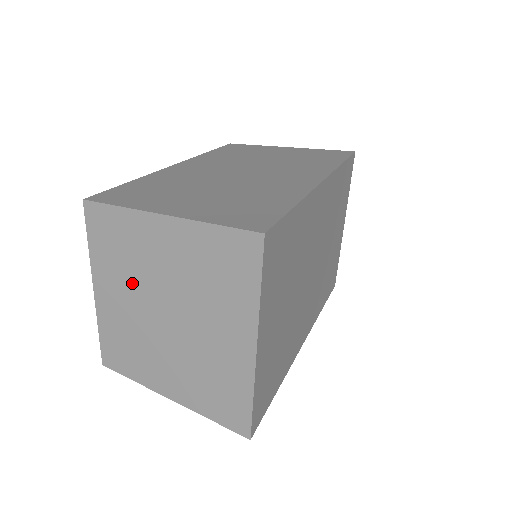
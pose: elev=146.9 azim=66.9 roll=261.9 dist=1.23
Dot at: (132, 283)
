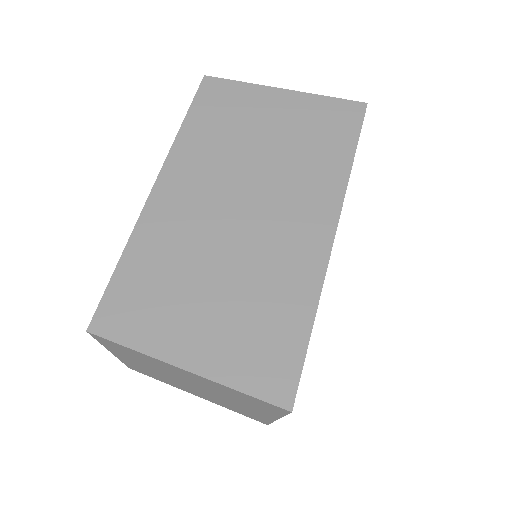
Dot at: (154, 368)
